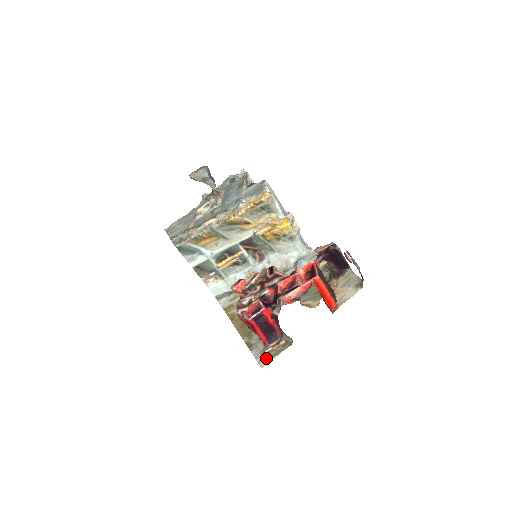
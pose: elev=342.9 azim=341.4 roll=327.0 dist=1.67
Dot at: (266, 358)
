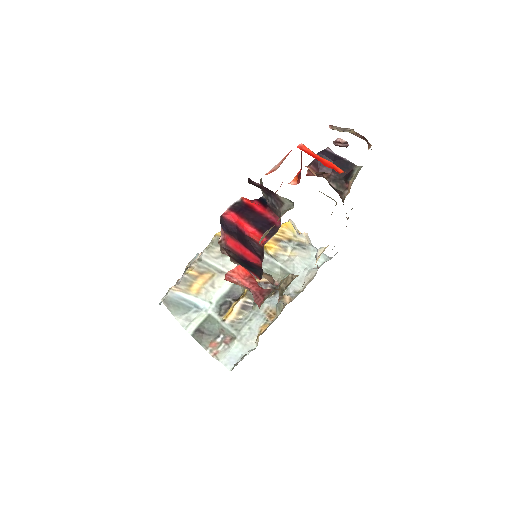
Dot at: occluded
